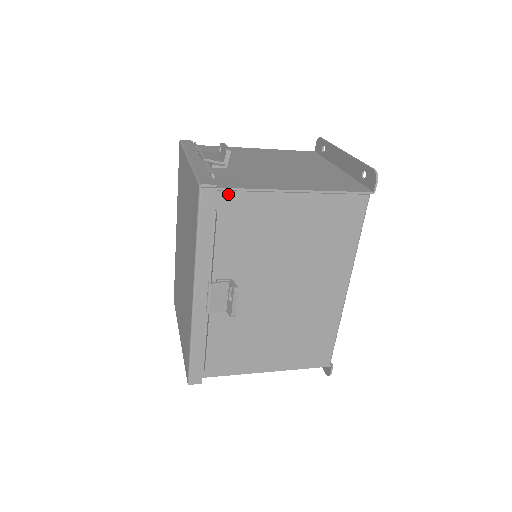
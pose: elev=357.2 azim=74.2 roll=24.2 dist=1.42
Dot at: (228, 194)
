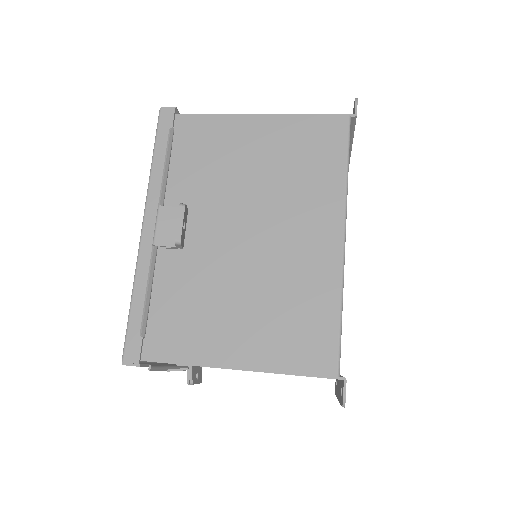
Dot at: (188, 118)
